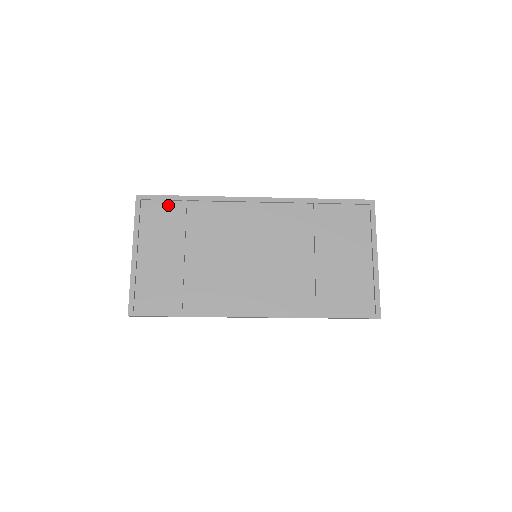
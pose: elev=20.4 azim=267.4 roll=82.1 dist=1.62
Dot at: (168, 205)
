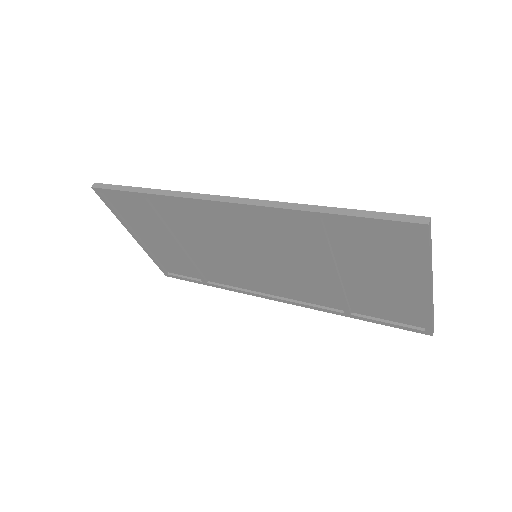
Dot at: (130, 198)
